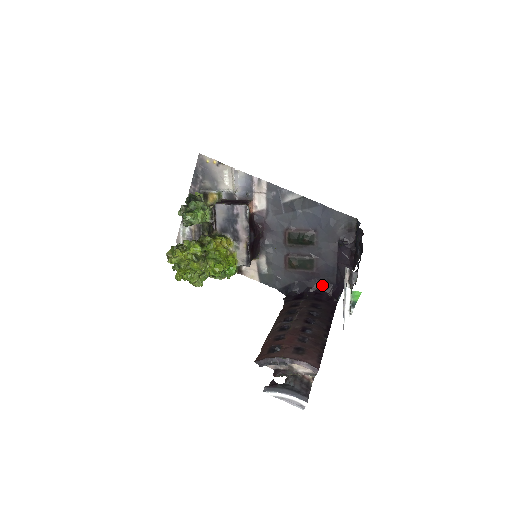
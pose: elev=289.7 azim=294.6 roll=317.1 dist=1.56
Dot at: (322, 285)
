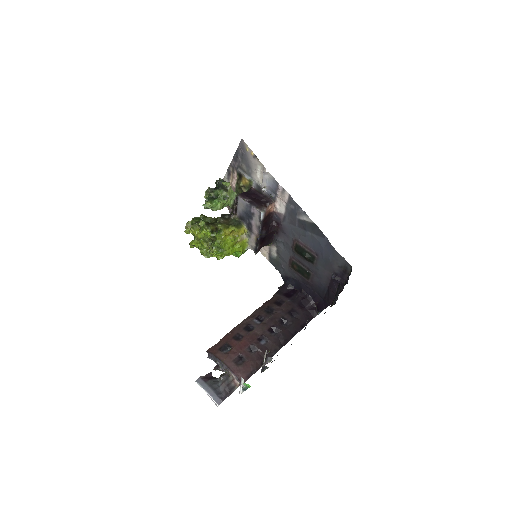
Dot at: (313, 293)
